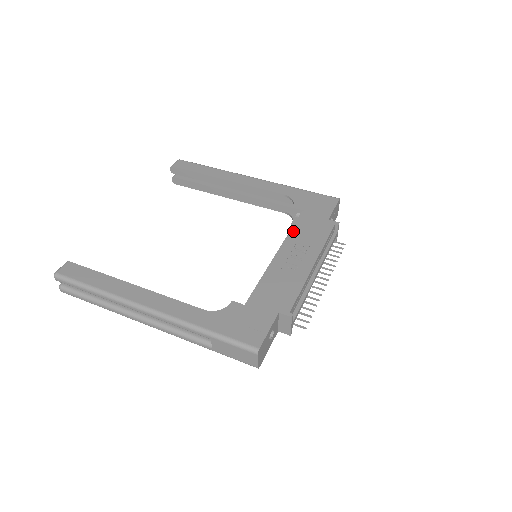
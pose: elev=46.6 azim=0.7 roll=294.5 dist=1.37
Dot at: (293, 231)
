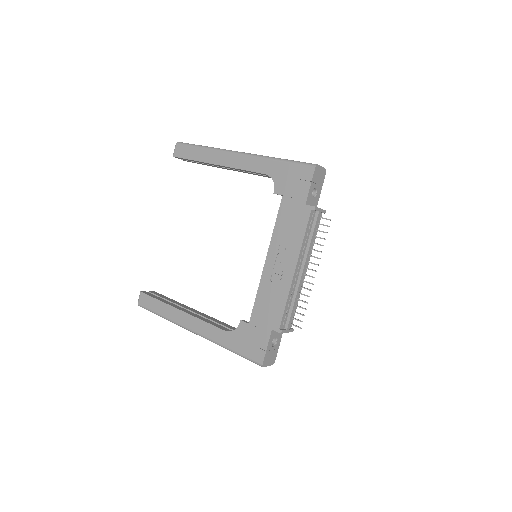
Dot at: (276, 229)
